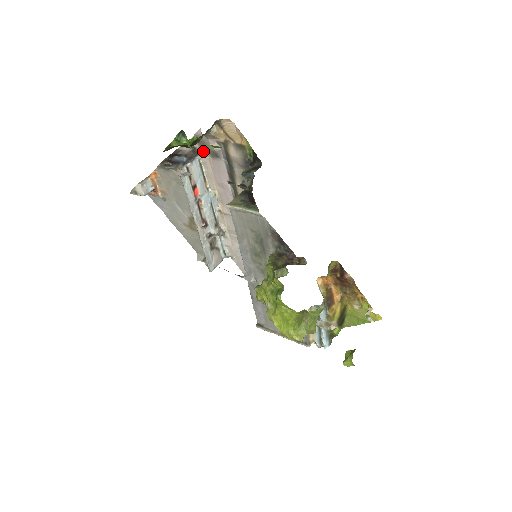
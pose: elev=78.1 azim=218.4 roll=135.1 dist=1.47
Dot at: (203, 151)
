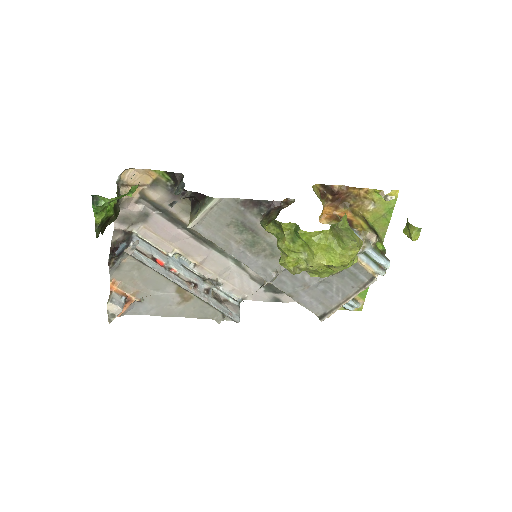
Dot at: (133, 226)
